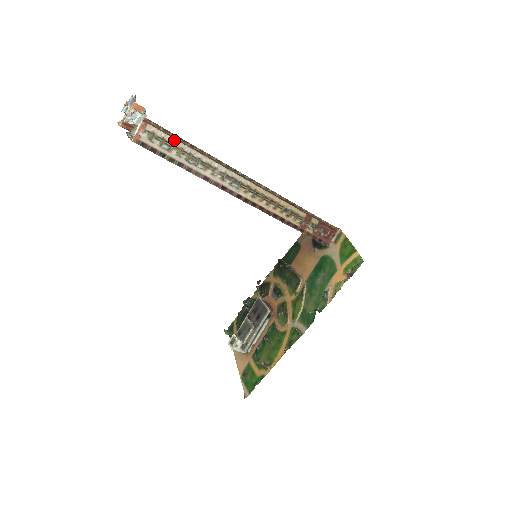
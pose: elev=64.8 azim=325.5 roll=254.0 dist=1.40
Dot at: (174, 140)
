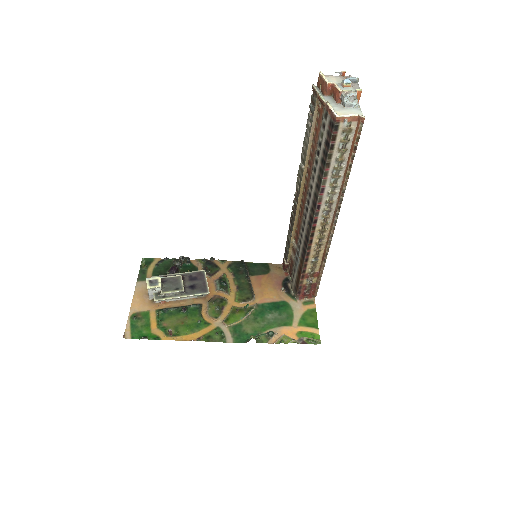
Dot at: (349, 149)
